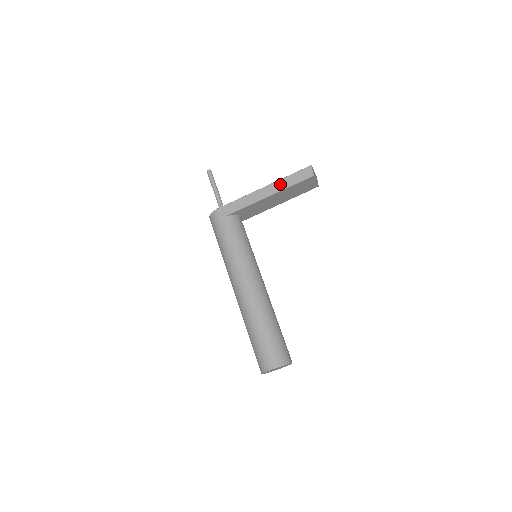
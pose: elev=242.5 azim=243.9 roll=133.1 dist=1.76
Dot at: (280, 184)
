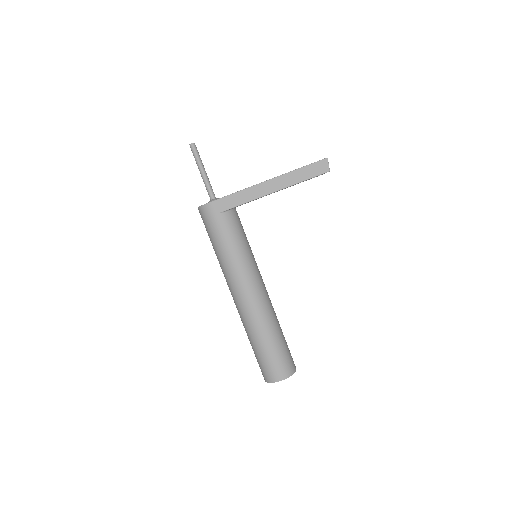
Dot at: (290, 178)
